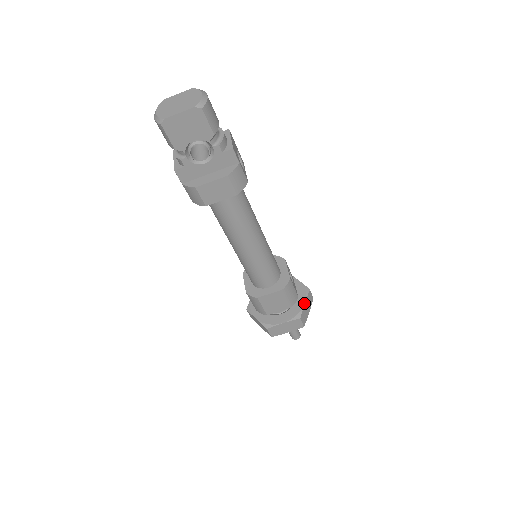
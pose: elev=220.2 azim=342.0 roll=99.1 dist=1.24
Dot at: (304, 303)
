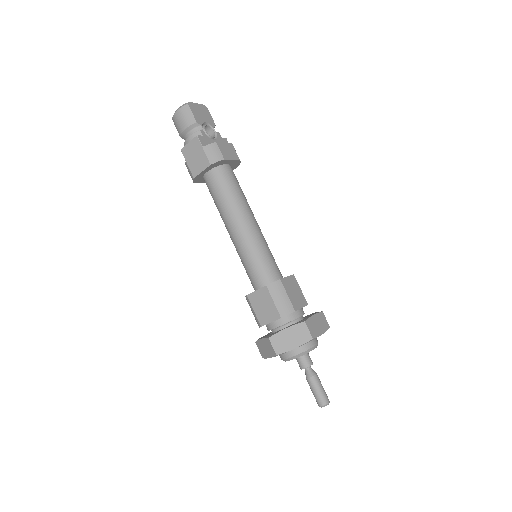
Dot at: occluded
